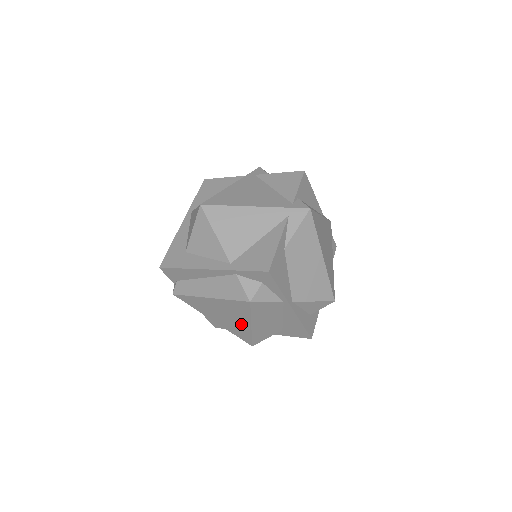
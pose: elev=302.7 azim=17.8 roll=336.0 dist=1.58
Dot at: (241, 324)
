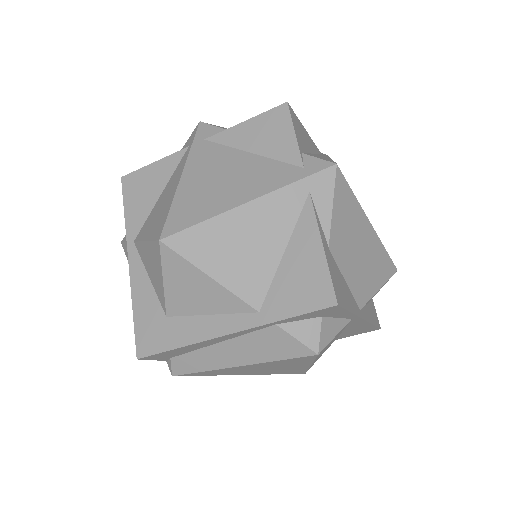
Dot at: (292, 368)
